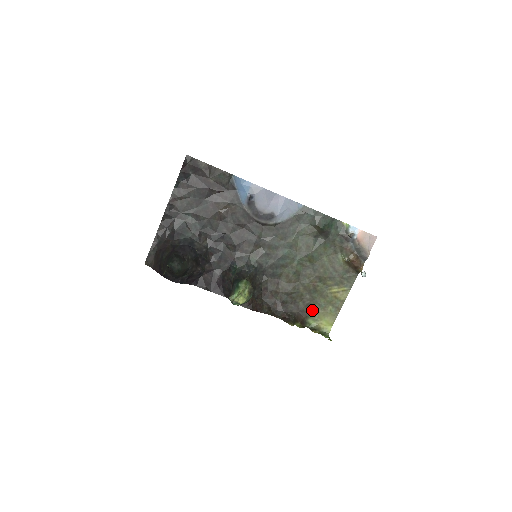
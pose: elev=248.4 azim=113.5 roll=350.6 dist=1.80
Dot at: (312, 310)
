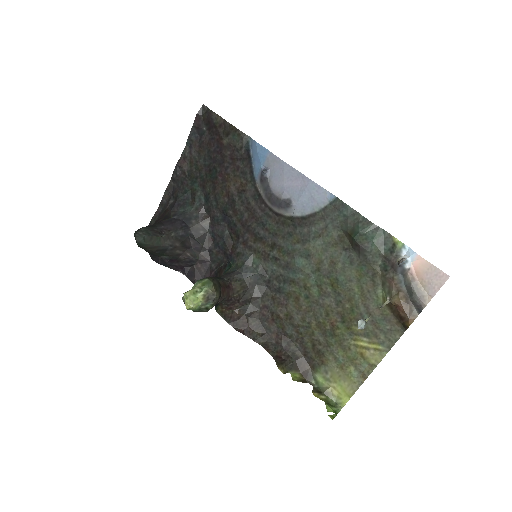
Dot at: (324, 361)
